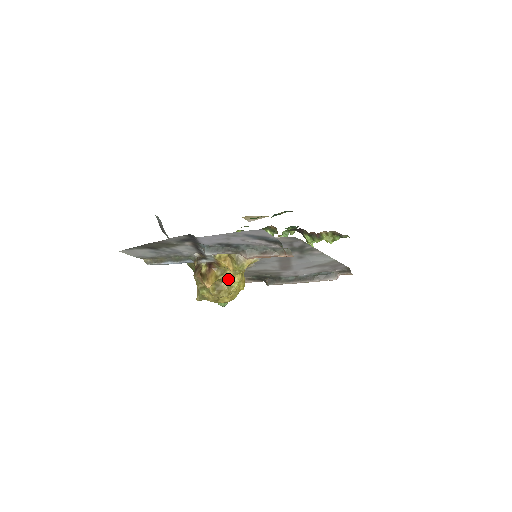
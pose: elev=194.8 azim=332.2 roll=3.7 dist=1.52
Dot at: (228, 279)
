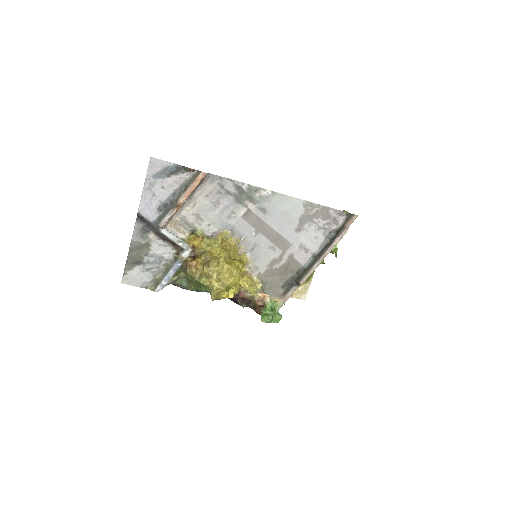
Dot at: (211, 255)
